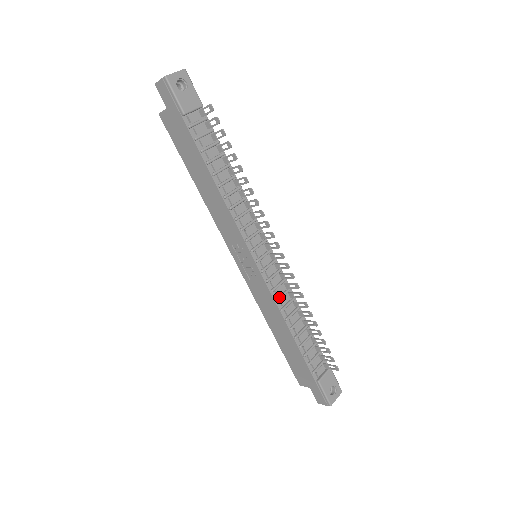
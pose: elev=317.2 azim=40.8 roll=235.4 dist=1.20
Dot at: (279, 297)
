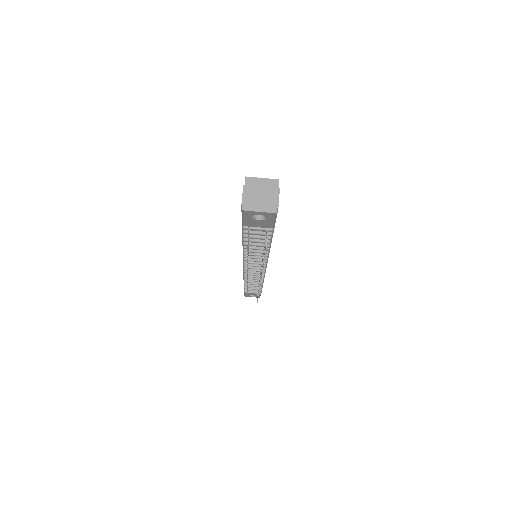
Dot at: (248, 276)
